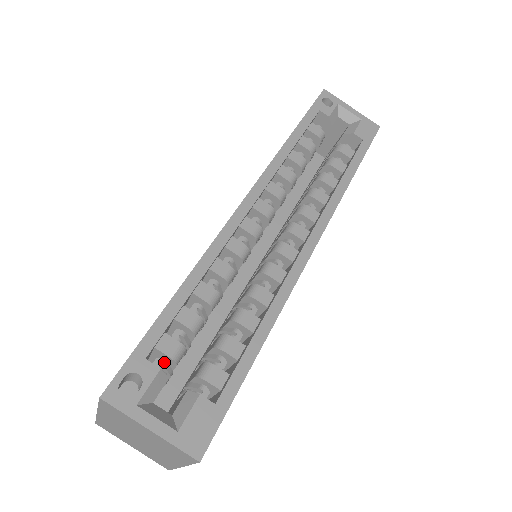
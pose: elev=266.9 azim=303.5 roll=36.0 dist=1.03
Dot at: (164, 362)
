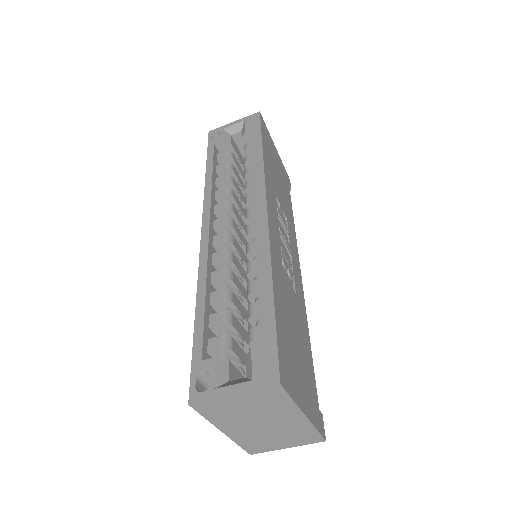
Dot at: (223, 356)
